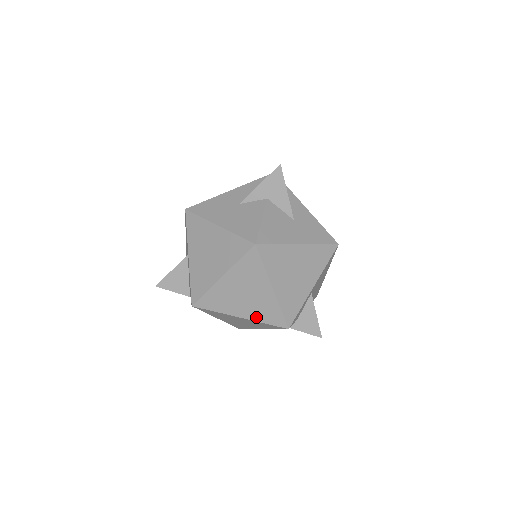
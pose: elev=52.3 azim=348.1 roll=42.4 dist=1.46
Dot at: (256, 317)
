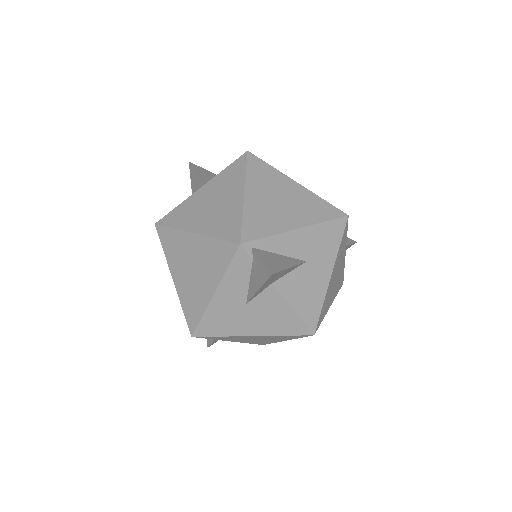
Dot at: occluded
